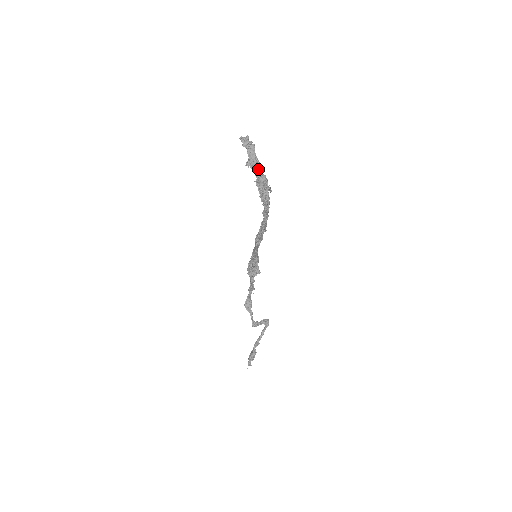
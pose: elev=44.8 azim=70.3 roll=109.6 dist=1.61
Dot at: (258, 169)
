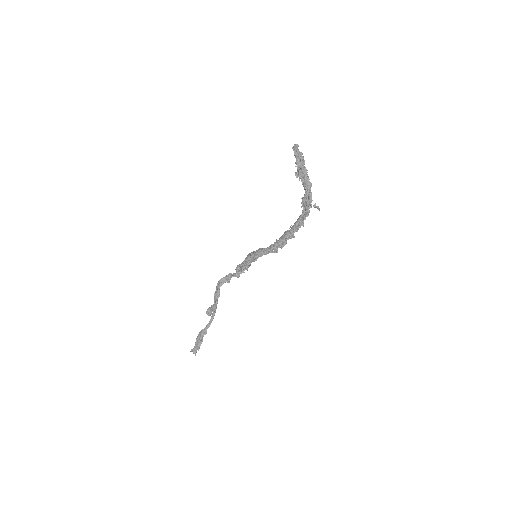
Dot at: (308, 184)
